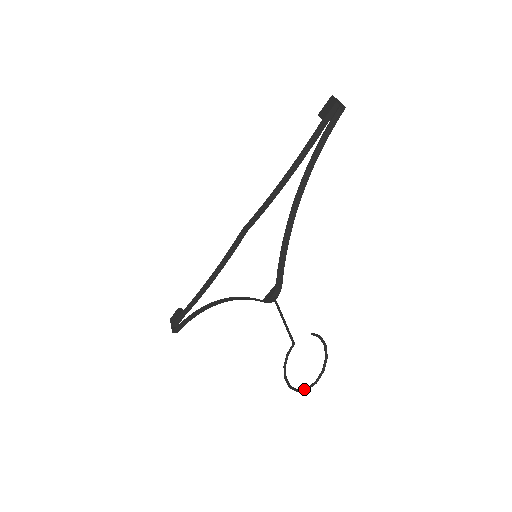
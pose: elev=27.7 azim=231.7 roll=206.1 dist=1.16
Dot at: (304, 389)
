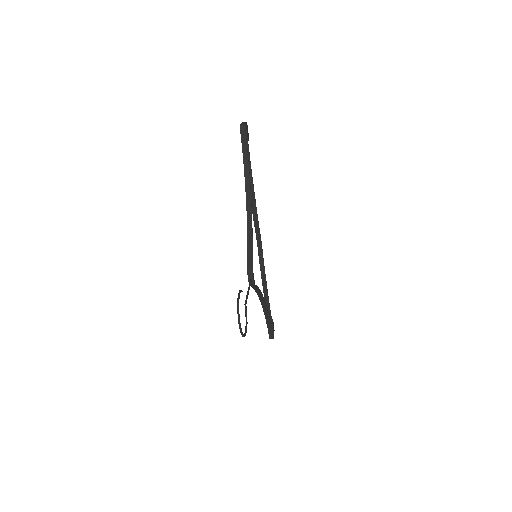
Dot at: (240, 332)
